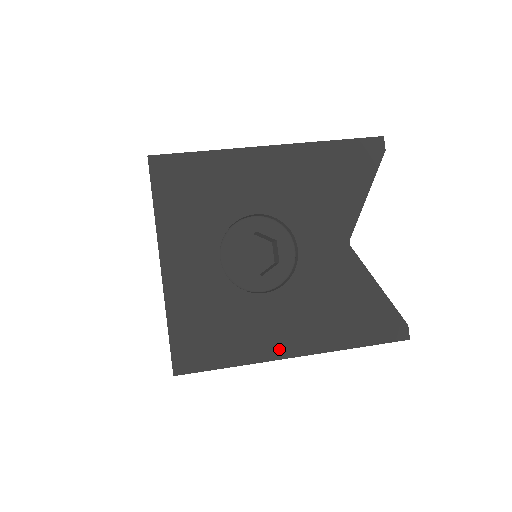
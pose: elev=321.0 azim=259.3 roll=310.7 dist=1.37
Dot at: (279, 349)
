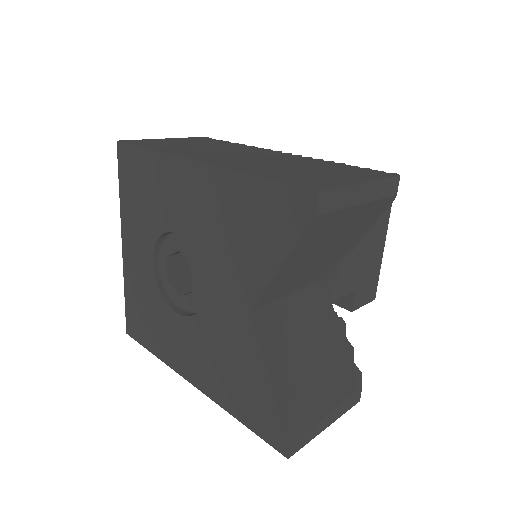
Dot at: (182, 368)
